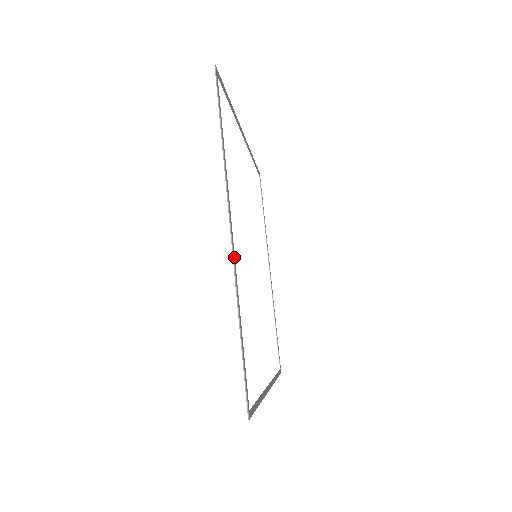
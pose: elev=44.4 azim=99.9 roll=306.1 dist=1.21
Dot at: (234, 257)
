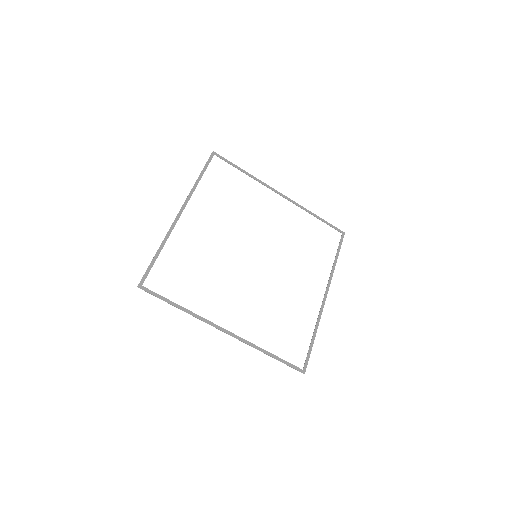
Dot at: (175, 222)
